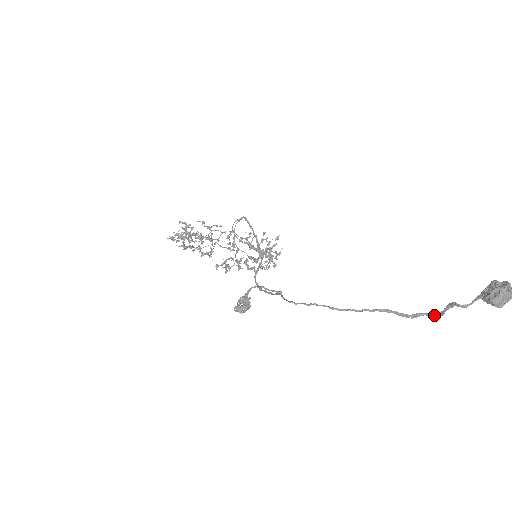
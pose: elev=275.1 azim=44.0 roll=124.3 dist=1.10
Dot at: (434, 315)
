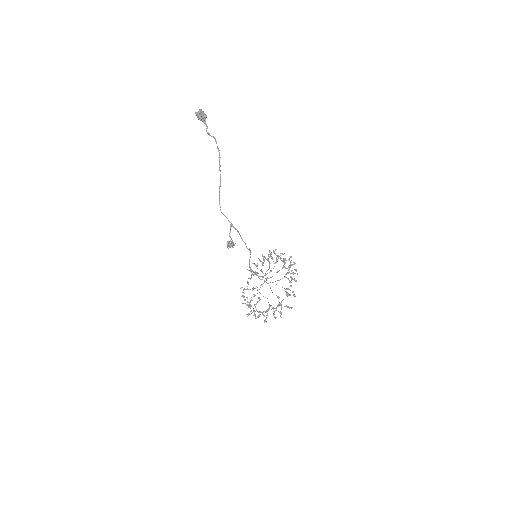
Dot at: (216, 141)
